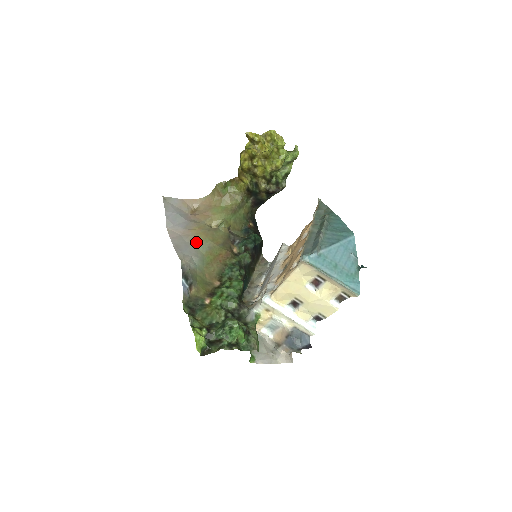
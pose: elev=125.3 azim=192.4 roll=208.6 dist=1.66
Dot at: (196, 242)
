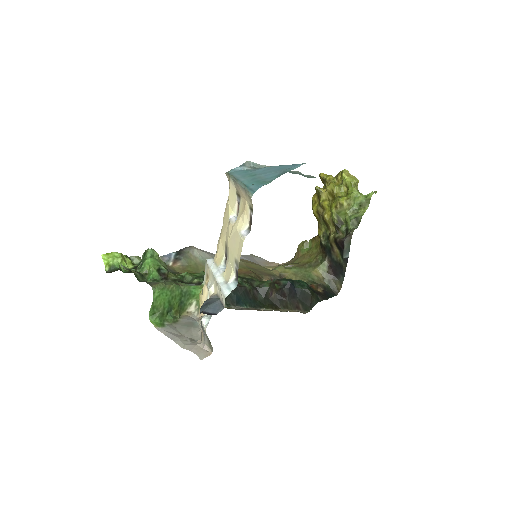
Dot at: occluded
